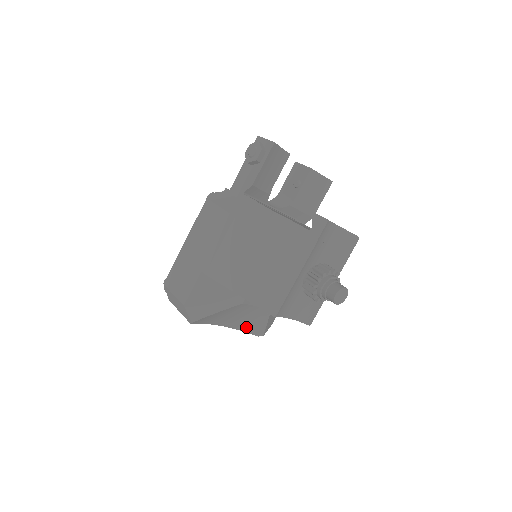
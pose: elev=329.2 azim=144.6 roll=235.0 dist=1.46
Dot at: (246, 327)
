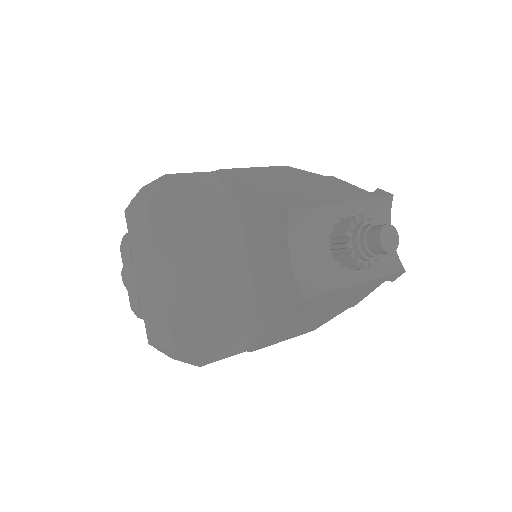
Dot at: (179, 312)
